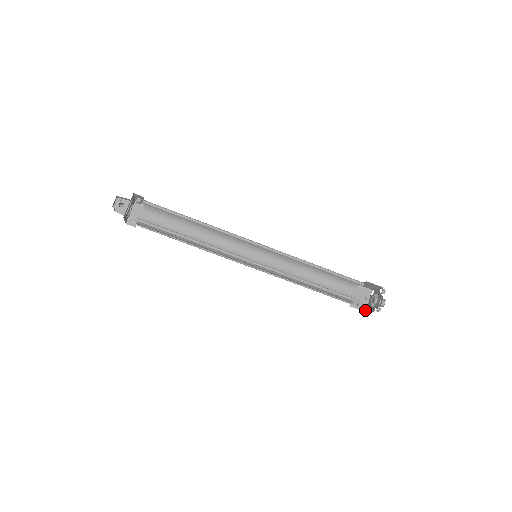
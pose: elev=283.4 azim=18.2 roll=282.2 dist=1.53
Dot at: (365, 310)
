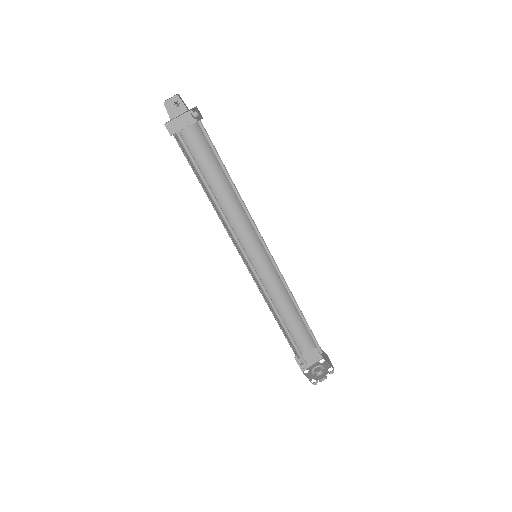
Dot at: (303, 370)
